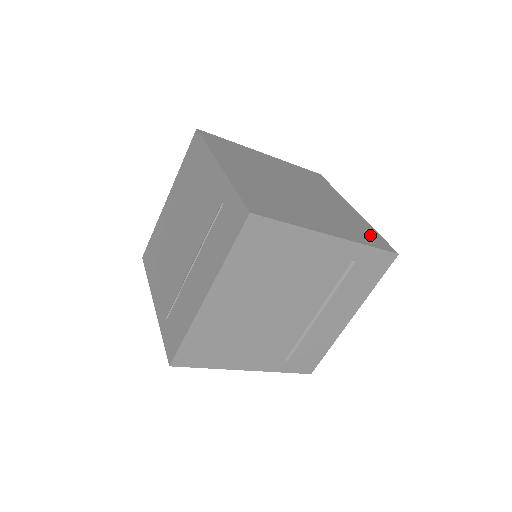
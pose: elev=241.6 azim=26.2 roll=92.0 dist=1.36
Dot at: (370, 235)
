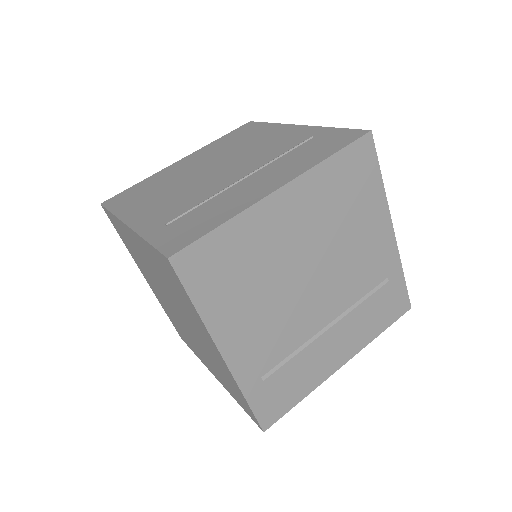
Dot at: occluded
